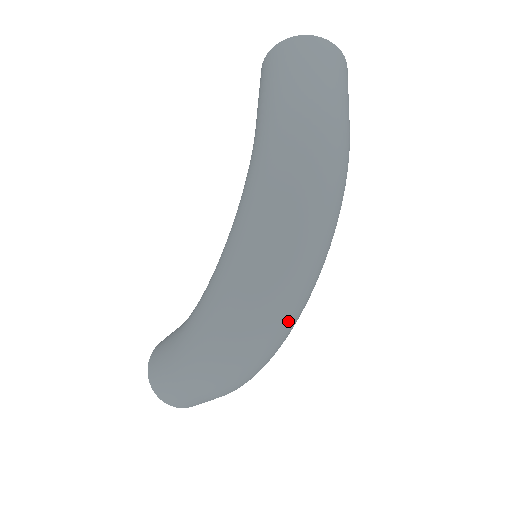
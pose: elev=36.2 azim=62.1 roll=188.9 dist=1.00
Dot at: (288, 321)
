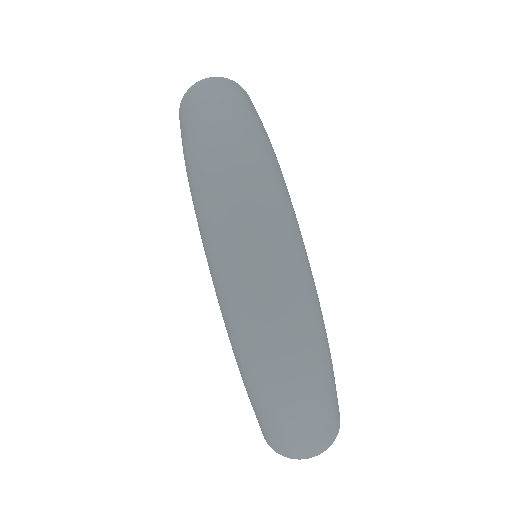
Dot at: (286, 273)
